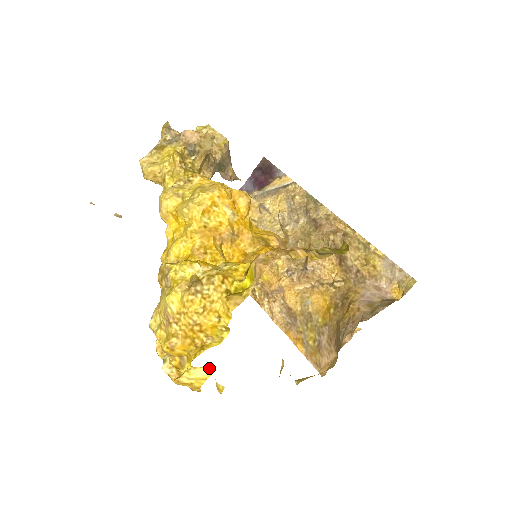
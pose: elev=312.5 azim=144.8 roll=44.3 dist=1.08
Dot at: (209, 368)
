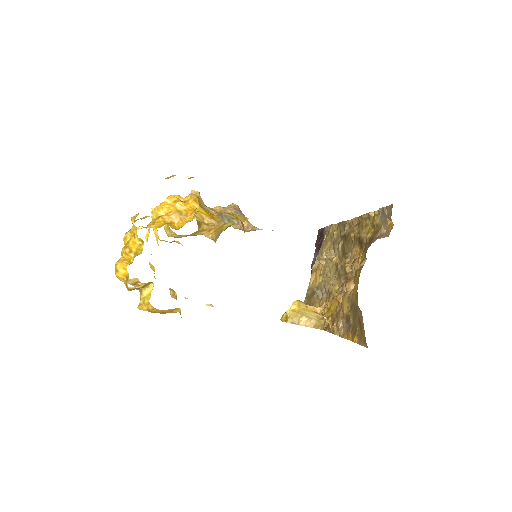
Dot at: (153, 286)
